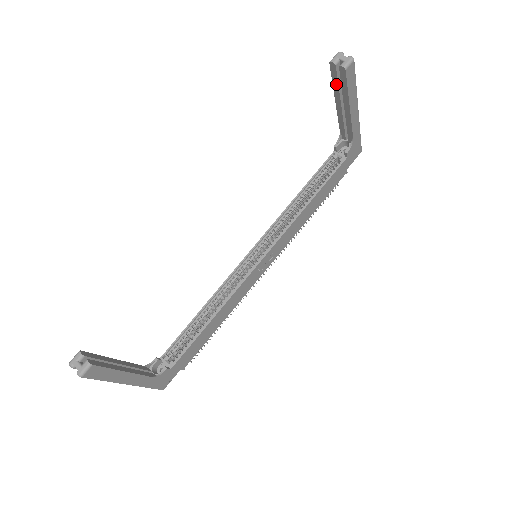
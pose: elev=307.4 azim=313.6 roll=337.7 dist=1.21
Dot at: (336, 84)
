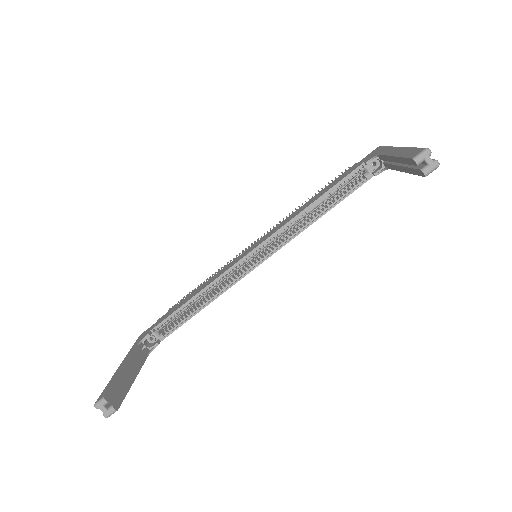
Dot at: (405, 162)
